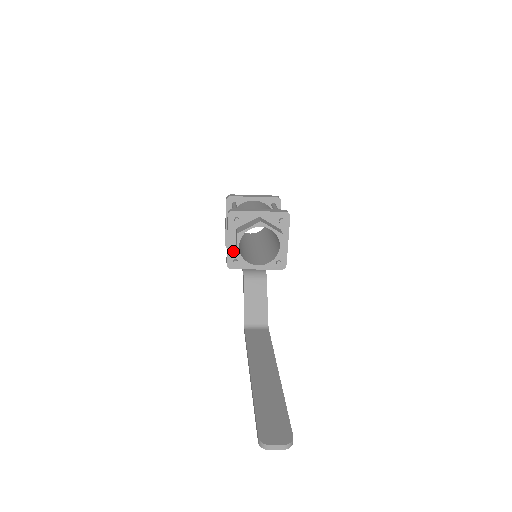
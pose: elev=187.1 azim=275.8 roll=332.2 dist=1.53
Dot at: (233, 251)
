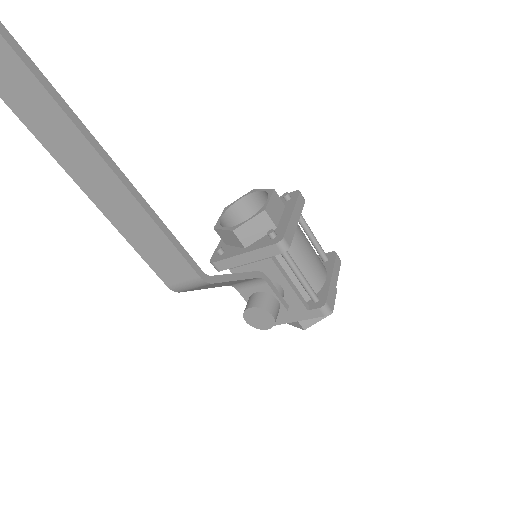
Dot at: (224, 244)
